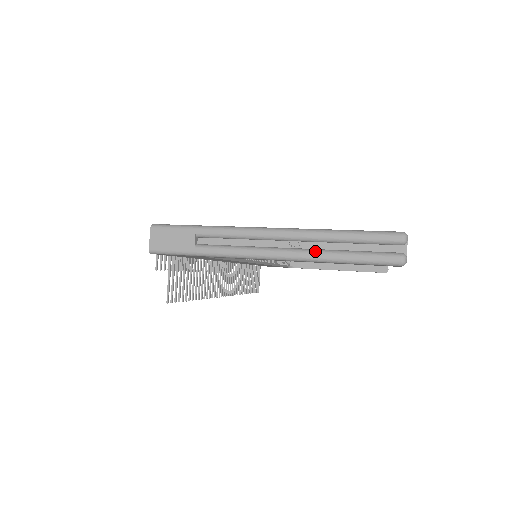
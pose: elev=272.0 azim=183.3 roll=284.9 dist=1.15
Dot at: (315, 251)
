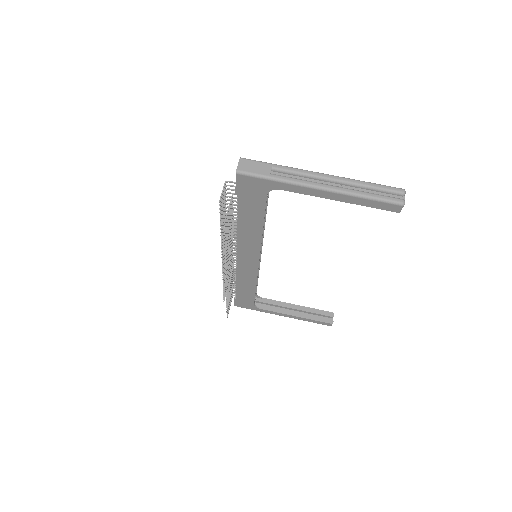
Dot at: (351, 189)
